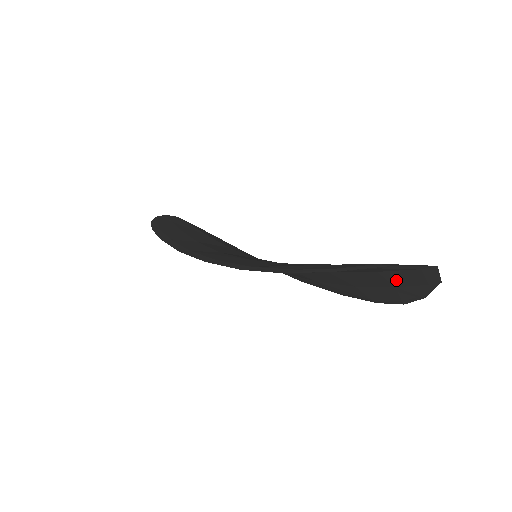
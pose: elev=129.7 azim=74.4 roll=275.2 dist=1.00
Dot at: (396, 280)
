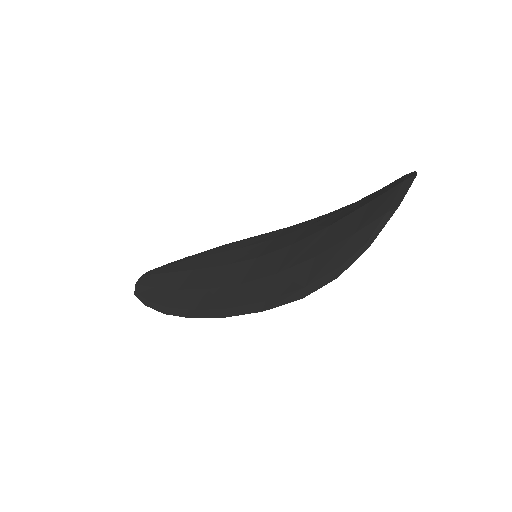
Dot at: occluded
